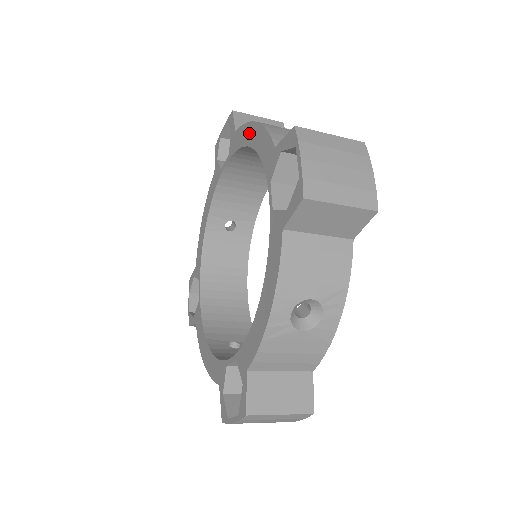
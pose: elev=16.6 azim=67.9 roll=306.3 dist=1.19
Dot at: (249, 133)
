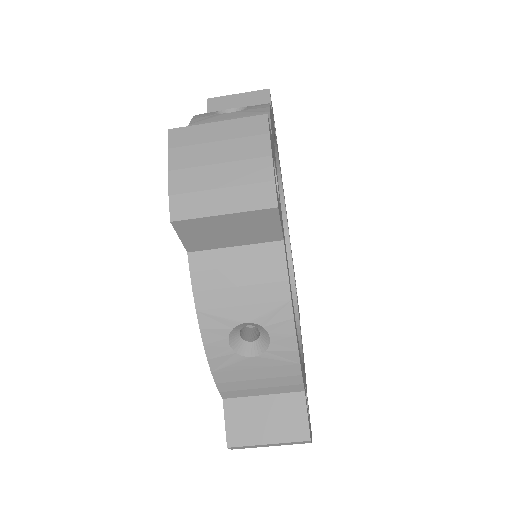
Dot at: occluded
